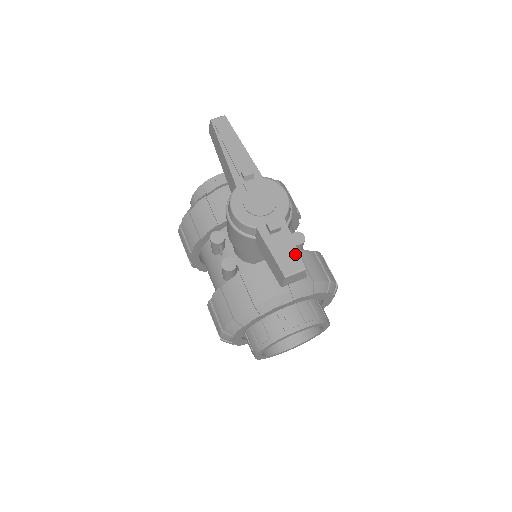
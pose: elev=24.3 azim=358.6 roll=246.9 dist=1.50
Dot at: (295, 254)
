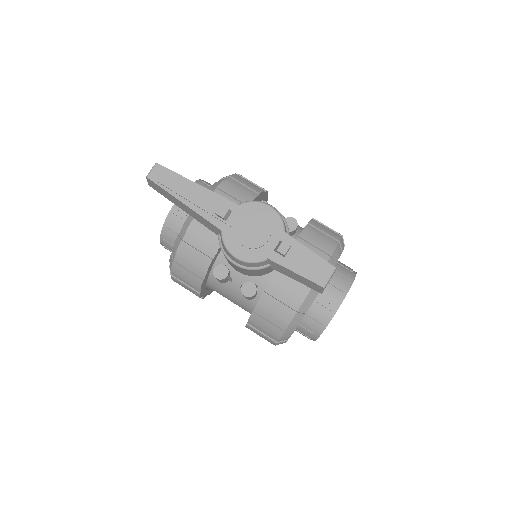
Dot at: (318, 261)
